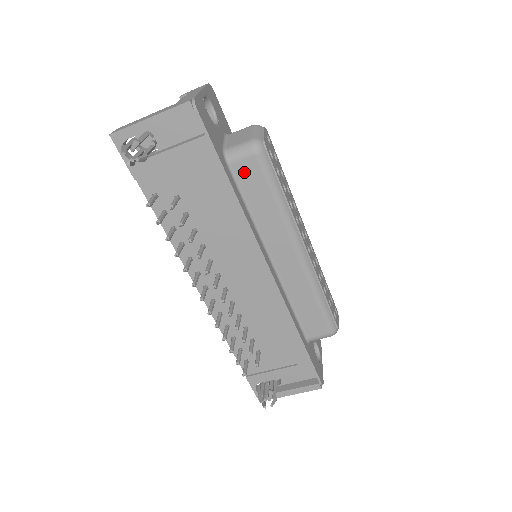
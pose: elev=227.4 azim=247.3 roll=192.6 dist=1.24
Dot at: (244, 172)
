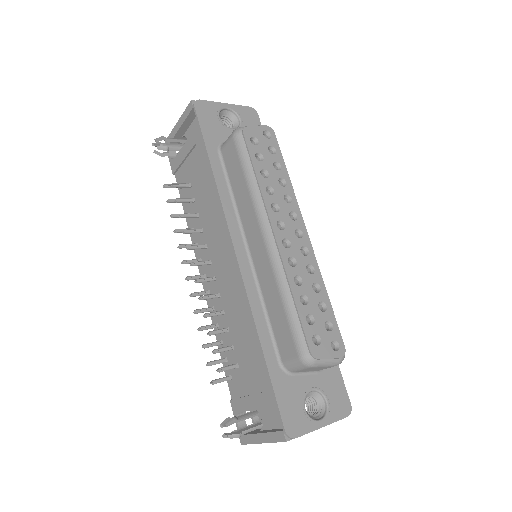
Dot at: (228, 157)
